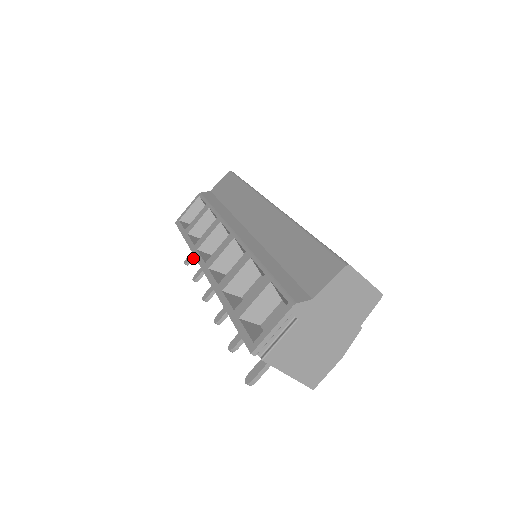
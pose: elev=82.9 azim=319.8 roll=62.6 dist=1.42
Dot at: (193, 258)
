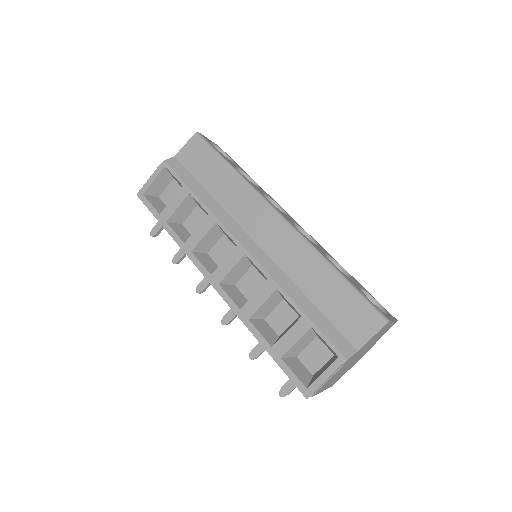
Dot at: (161, 230)
